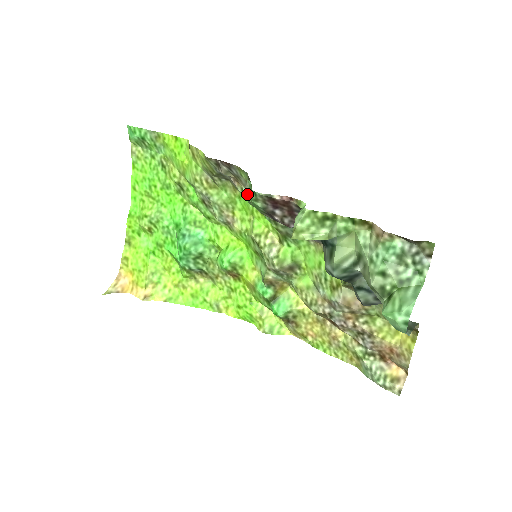
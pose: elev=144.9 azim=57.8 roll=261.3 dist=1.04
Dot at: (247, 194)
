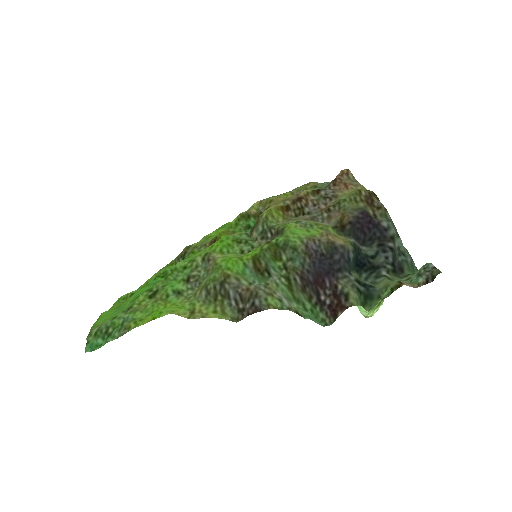
Dot at: (260, 284)
